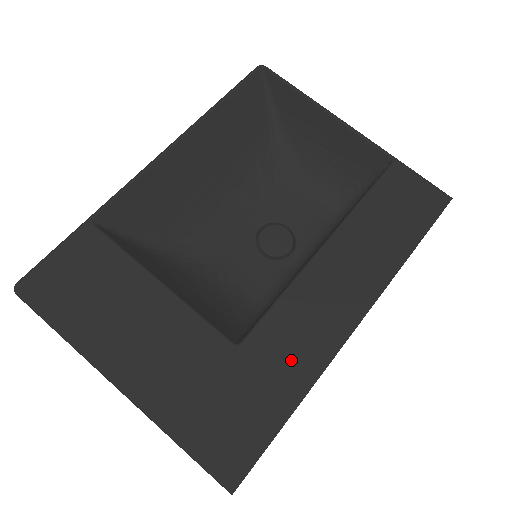
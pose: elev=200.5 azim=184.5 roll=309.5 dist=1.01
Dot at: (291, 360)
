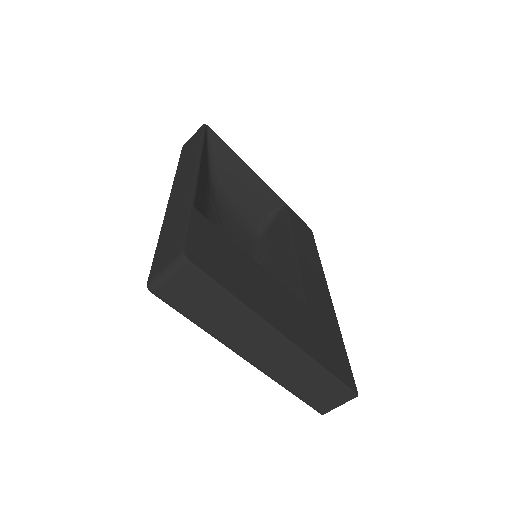
Dot at: (326, 313)
